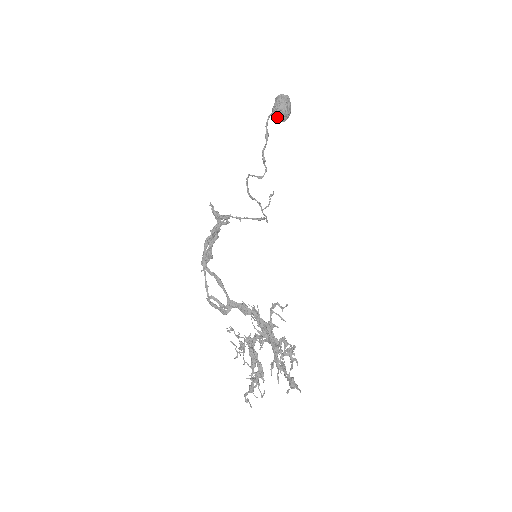
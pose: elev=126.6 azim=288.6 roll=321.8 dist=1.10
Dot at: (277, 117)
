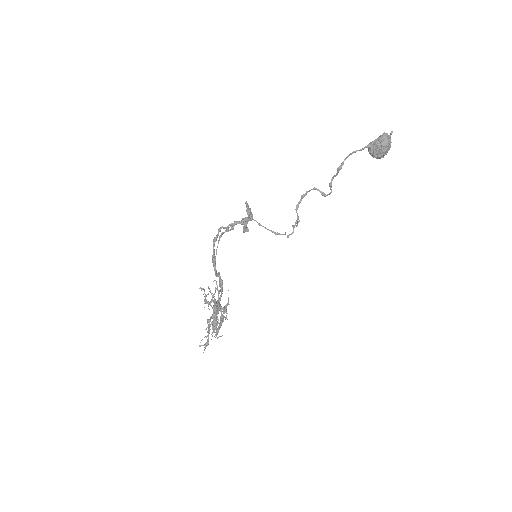
Dot at: occluded
